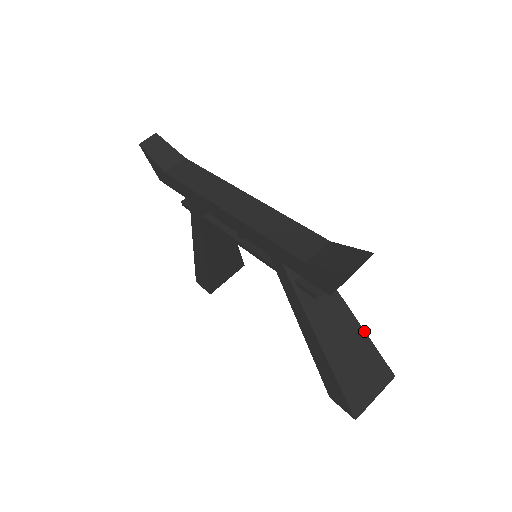
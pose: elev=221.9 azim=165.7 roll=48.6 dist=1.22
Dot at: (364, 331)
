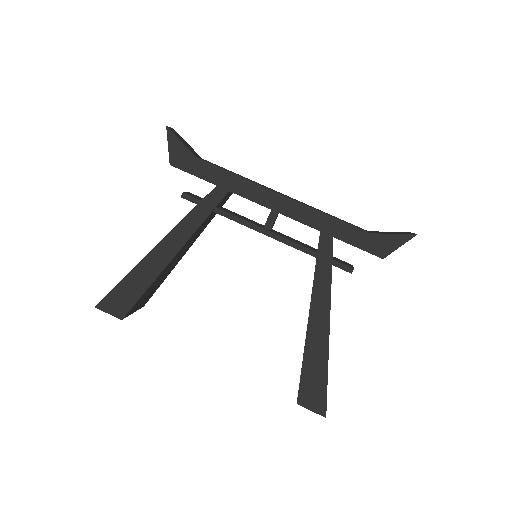
Dot at: occluded
